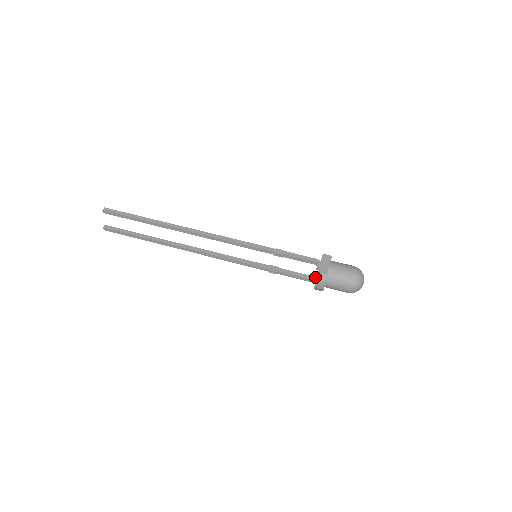
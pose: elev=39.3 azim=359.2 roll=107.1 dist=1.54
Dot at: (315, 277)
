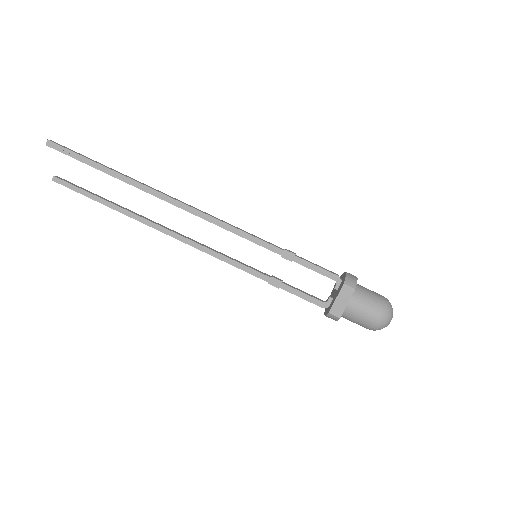
Dot at: (327, 305)
